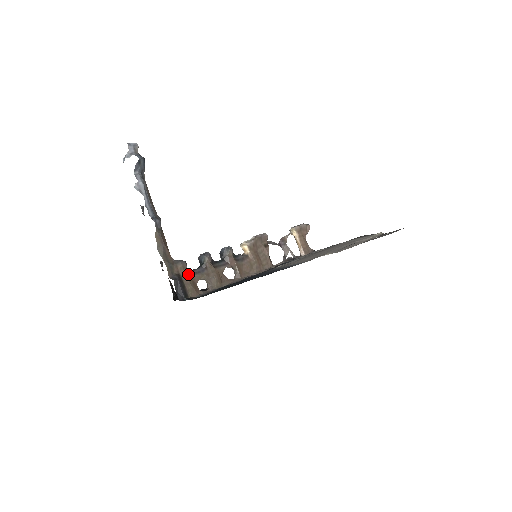
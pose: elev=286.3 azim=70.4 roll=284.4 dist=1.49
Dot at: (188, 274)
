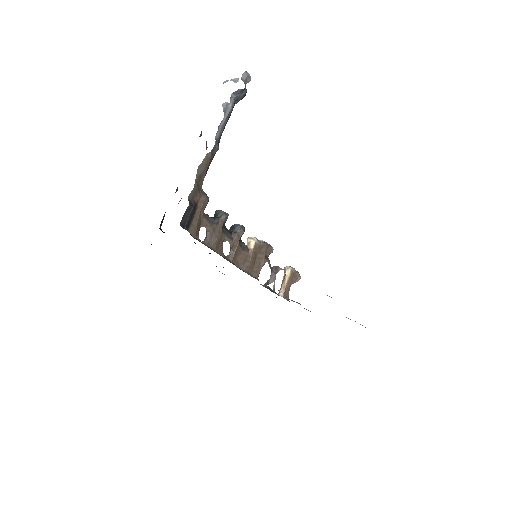
Dot at: (202, 212)
